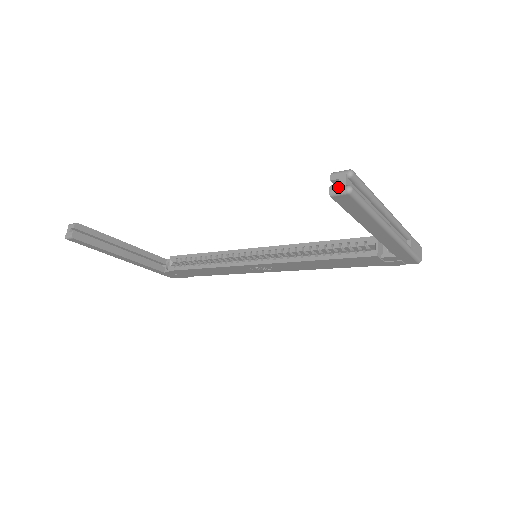
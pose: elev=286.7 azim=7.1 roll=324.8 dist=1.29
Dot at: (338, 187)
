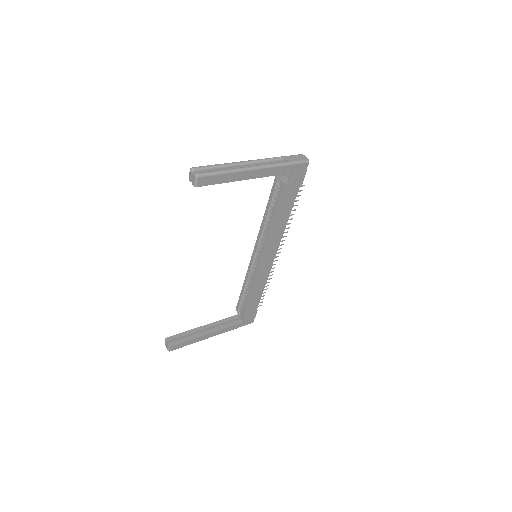
Dot at: (193, 180)
